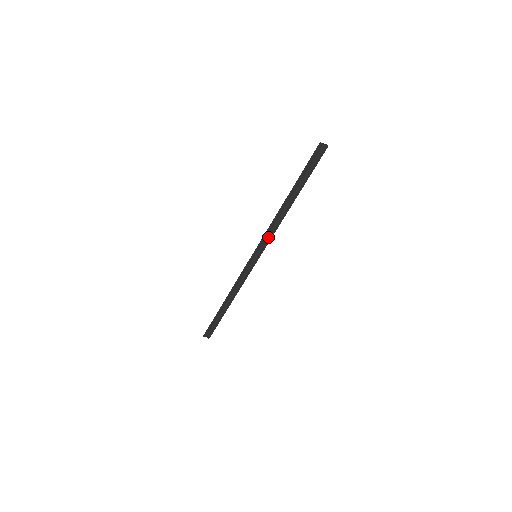
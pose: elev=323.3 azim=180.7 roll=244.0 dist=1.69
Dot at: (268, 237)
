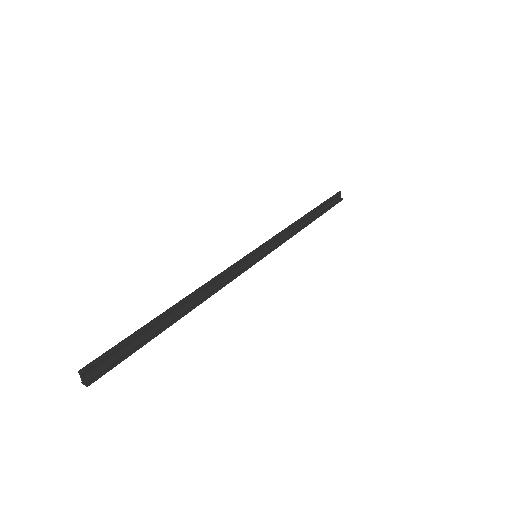
Dot at: (277, 242)
